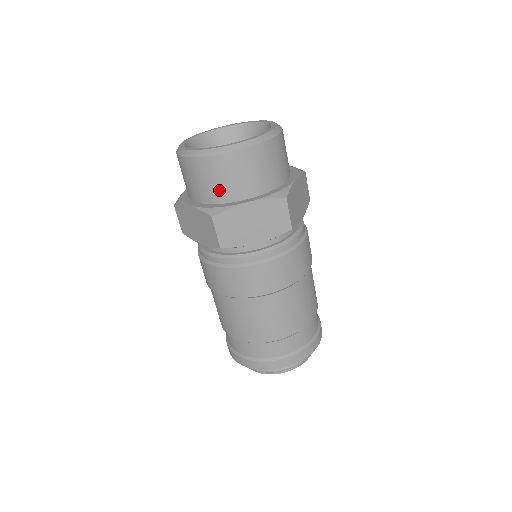
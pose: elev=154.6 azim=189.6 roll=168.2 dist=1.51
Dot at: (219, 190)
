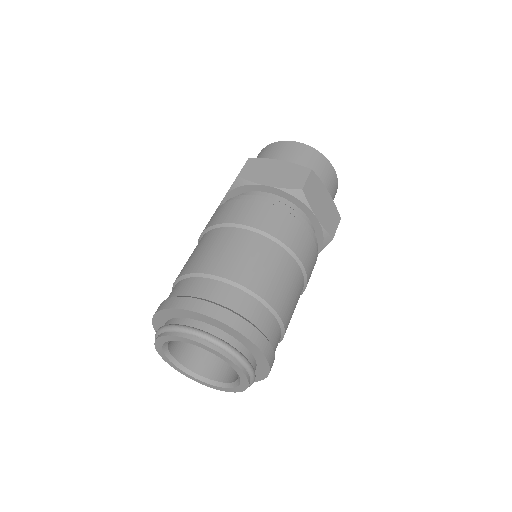
Dot at: occluded
